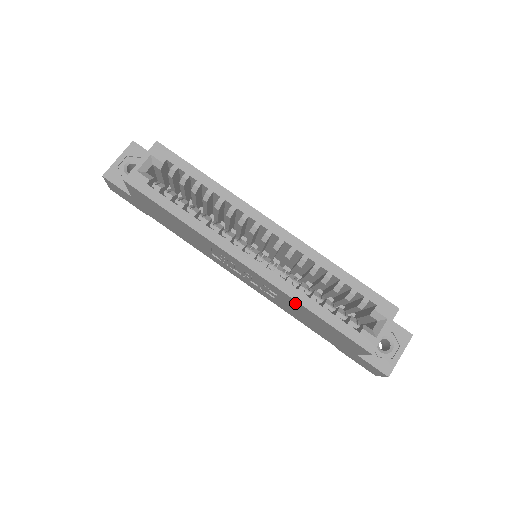
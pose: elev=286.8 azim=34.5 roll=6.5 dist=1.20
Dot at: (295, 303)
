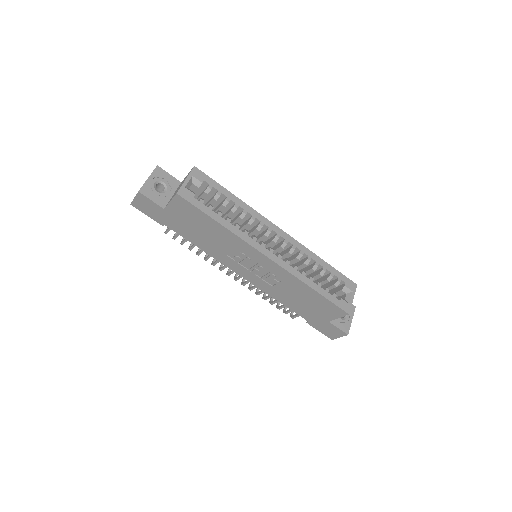
Dot at: (299, 284)
